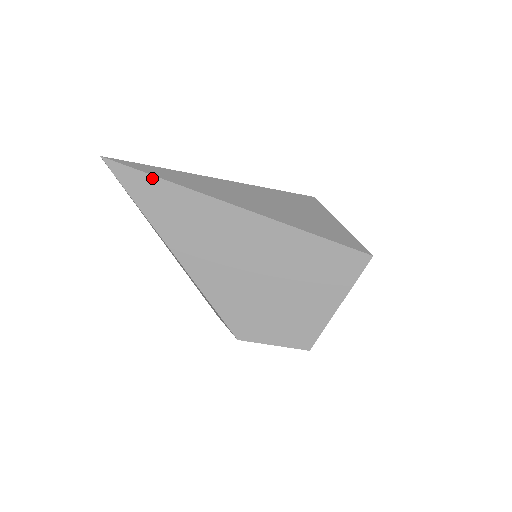
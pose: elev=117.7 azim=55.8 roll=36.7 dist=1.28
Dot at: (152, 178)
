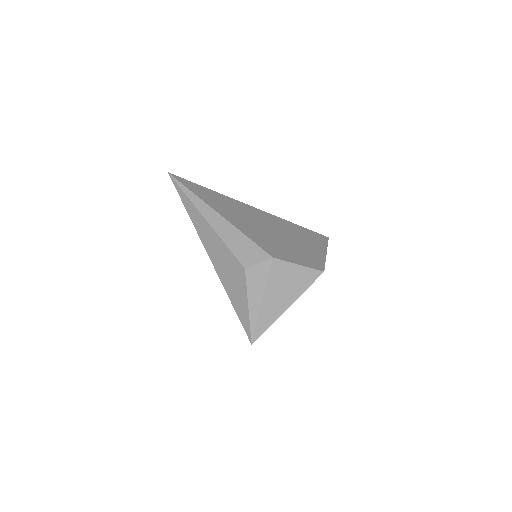
Dot at: (199, 186)
